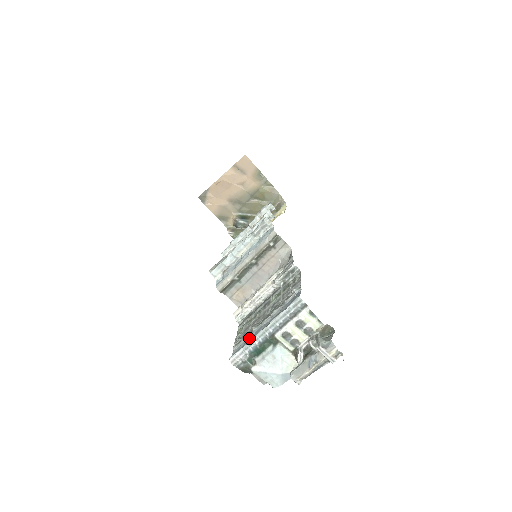
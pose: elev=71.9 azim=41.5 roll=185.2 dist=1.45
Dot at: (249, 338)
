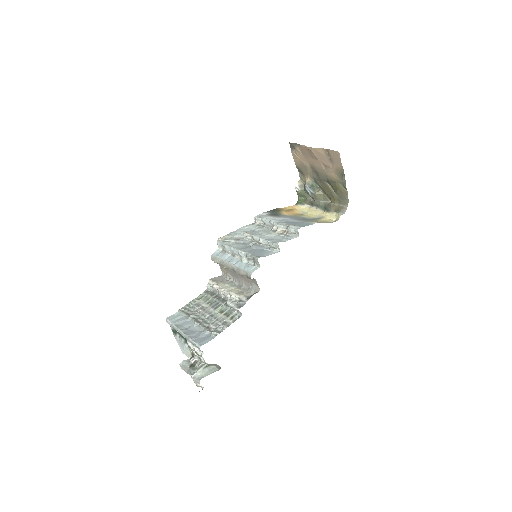
Dot at: (182, 321)
